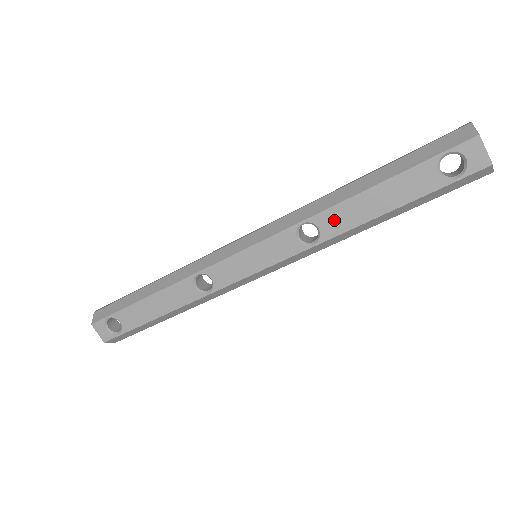
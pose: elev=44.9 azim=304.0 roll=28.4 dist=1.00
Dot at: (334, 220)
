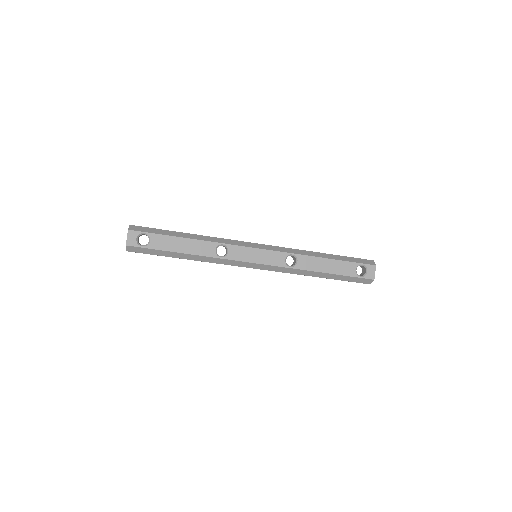
Dot at: (306, 262)
